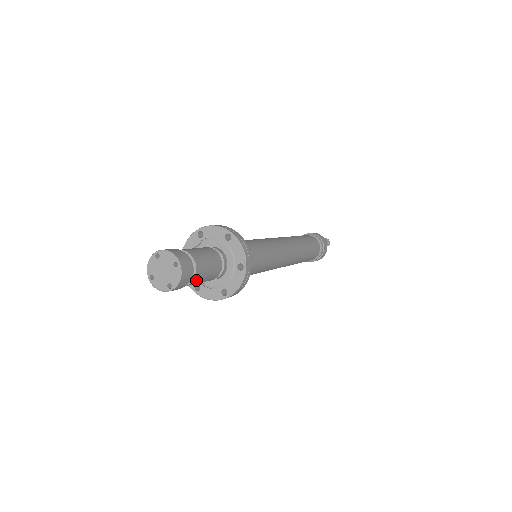
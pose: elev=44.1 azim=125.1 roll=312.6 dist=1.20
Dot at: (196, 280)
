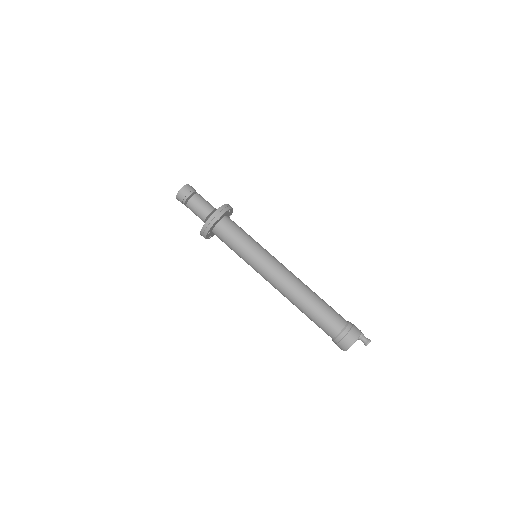
Dot at: (196, 197)
